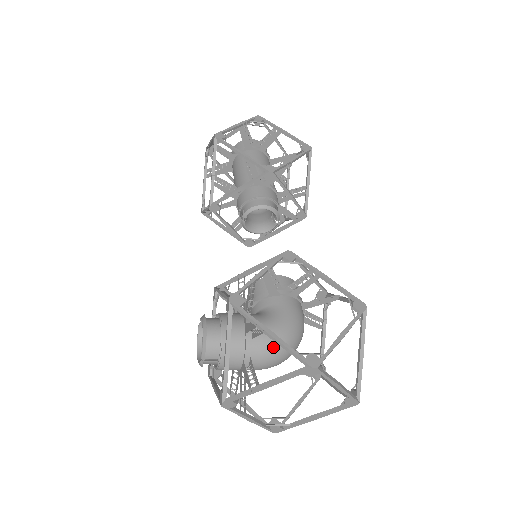
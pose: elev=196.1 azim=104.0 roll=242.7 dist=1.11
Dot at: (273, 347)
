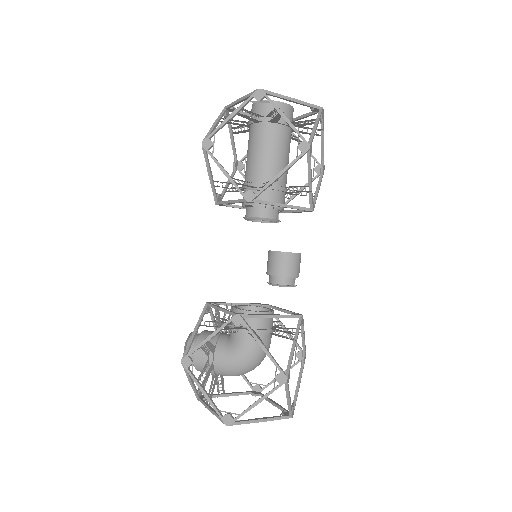
Dot at: (230, 373)
